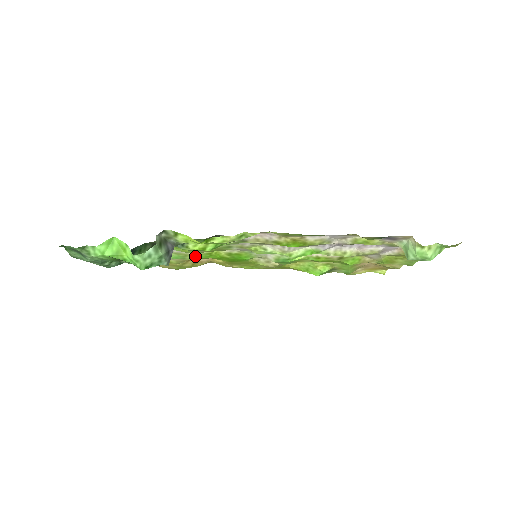
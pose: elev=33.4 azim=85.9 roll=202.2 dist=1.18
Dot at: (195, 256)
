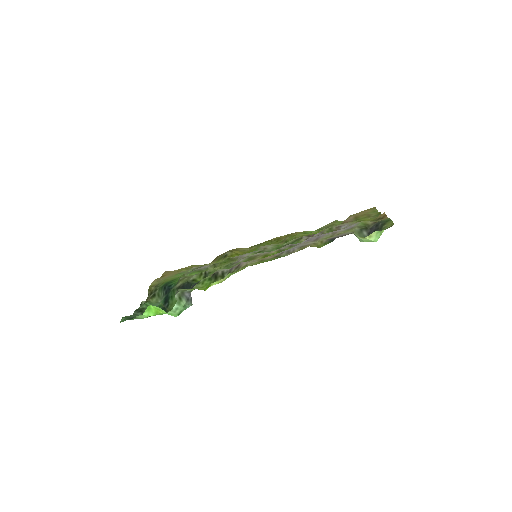
Dot at: occluded
